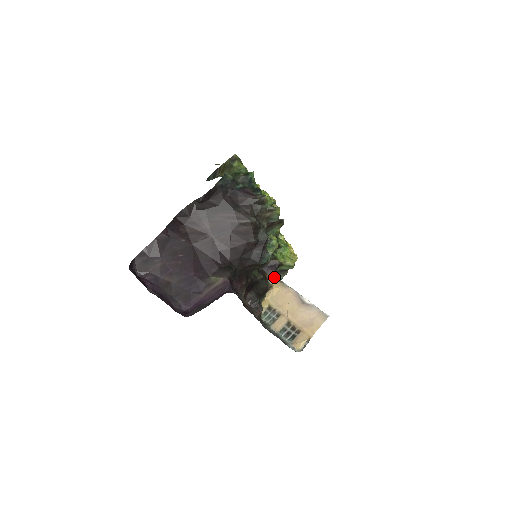
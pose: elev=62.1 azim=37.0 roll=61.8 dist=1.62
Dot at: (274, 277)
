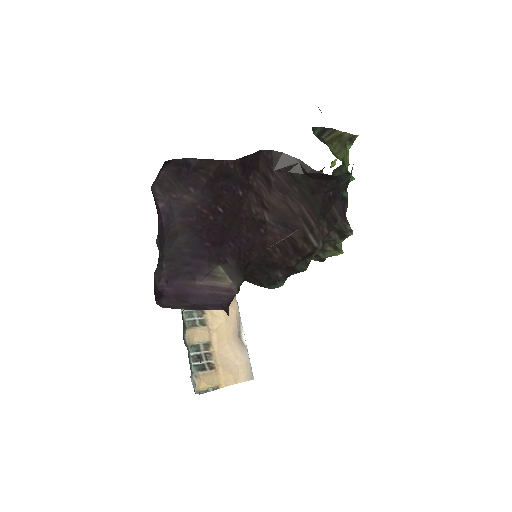
Dot at: occluded
